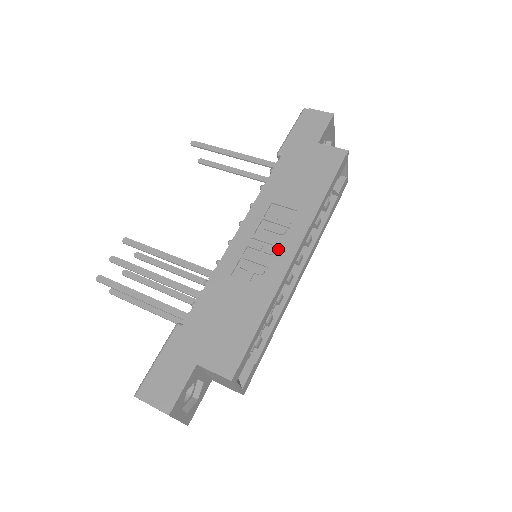
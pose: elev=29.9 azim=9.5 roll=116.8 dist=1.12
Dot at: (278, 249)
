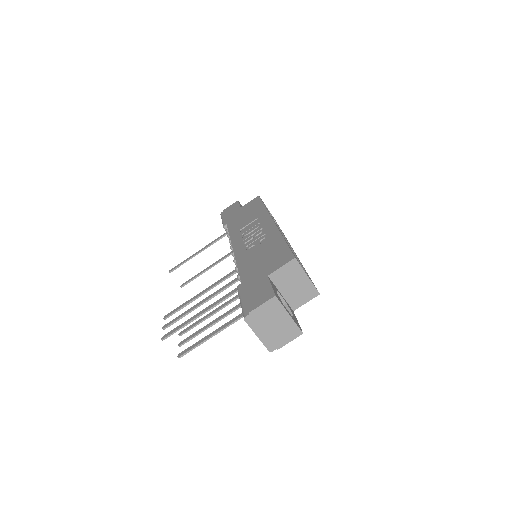
Dot at: (262, 229)
